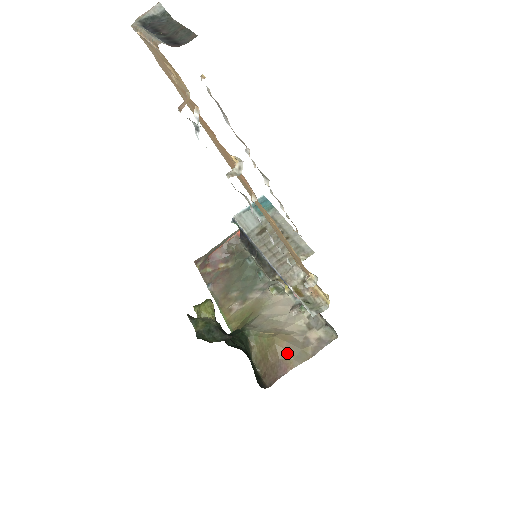
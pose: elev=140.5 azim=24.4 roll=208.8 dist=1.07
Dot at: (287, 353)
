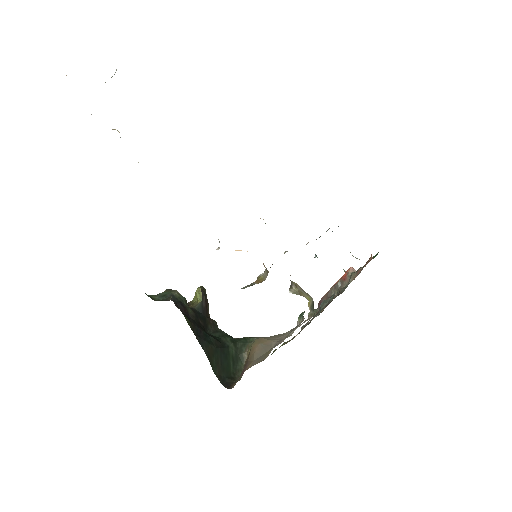
Dot at: (254, 354)
